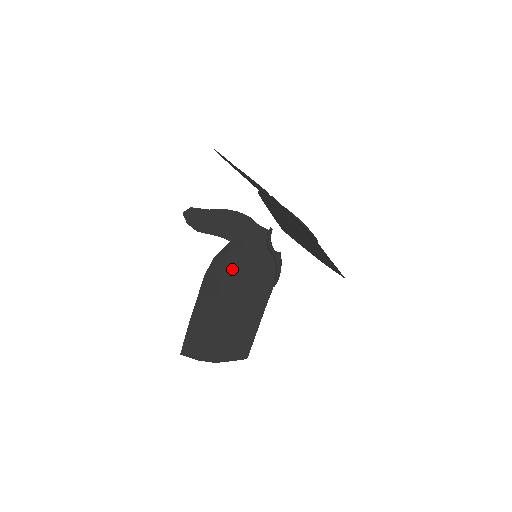
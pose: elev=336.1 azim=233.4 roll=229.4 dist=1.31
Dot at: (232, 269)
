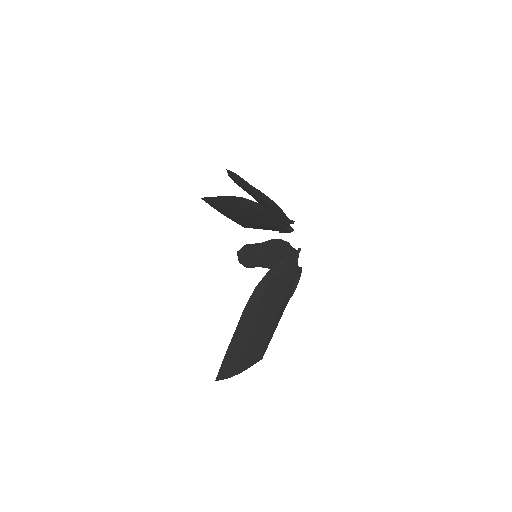
Dot at: (252, 211)
